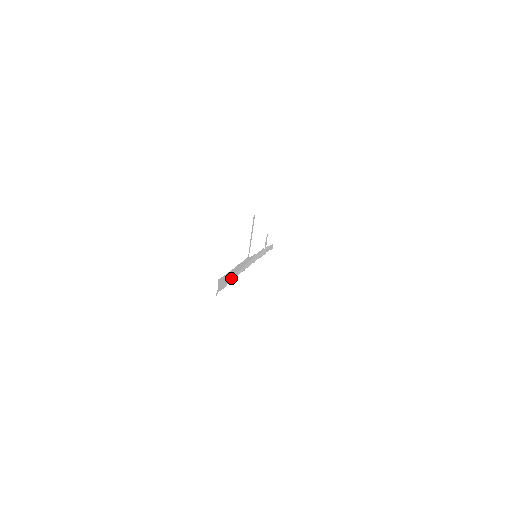
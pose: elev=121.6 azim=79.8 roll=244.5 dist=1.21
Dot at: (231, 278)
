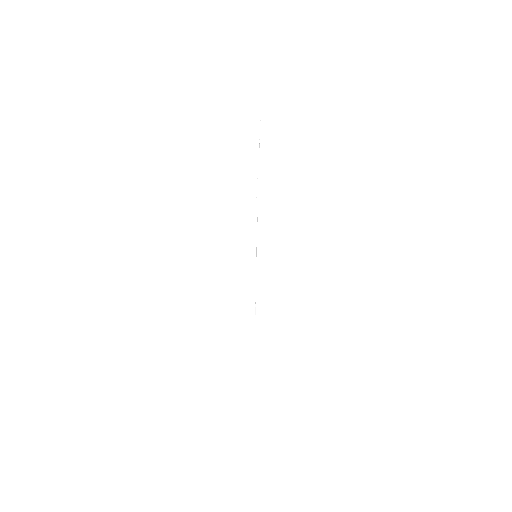
Dot at: (259, 155)
